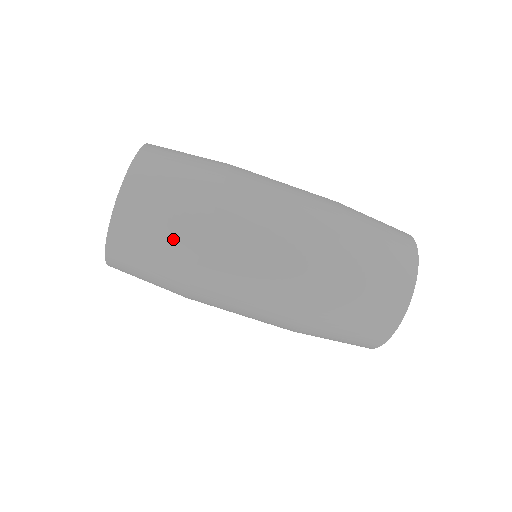
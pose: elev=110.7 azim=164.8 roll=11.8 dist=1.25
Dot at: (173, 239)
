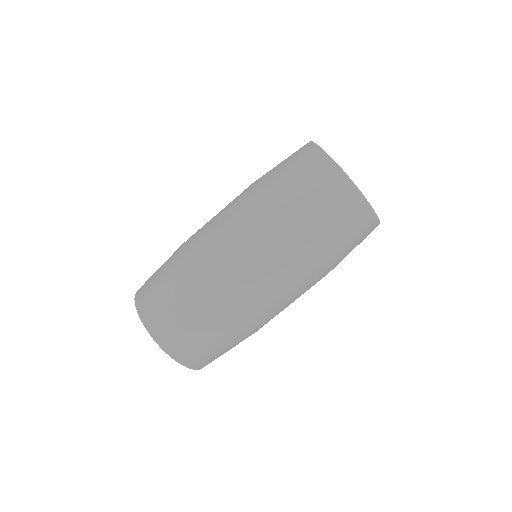
Dot at: (218, 337)
